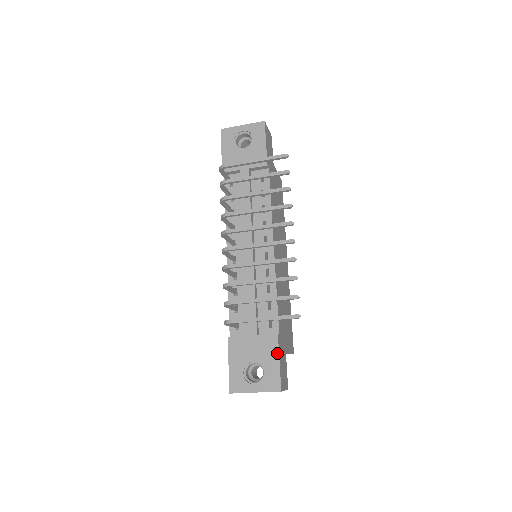
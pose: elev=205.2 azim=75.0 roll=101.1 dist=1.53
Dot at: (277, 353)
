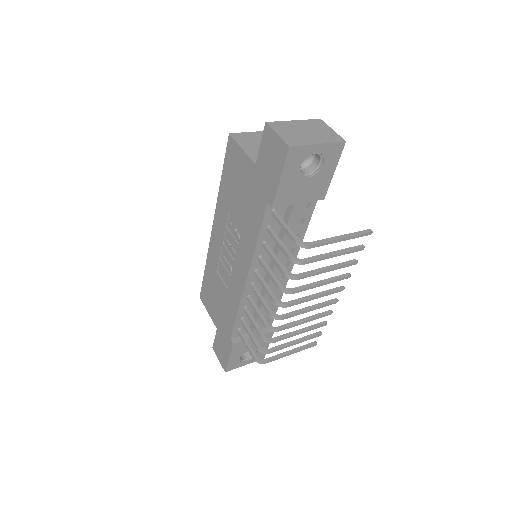
Dot at: occluded
